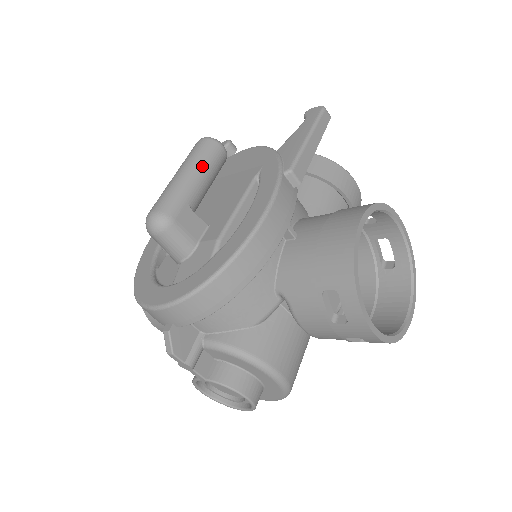
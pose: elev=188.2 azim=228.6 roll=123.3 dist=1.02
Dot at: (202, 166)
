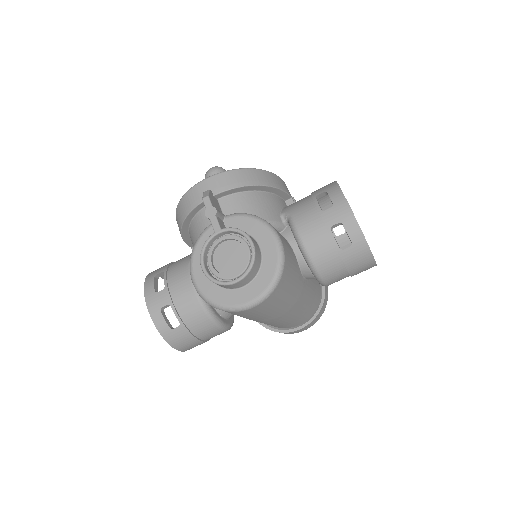
Dot at: occluded
